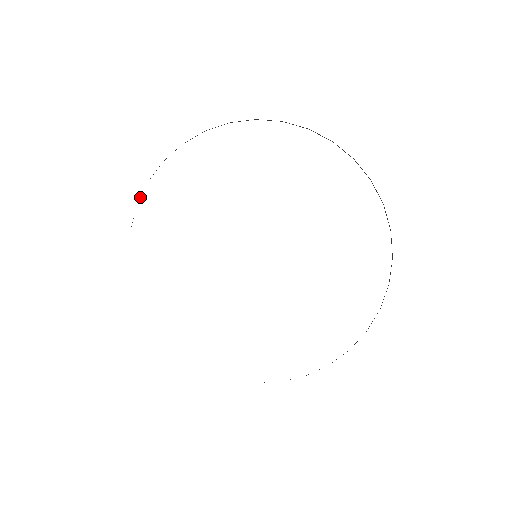
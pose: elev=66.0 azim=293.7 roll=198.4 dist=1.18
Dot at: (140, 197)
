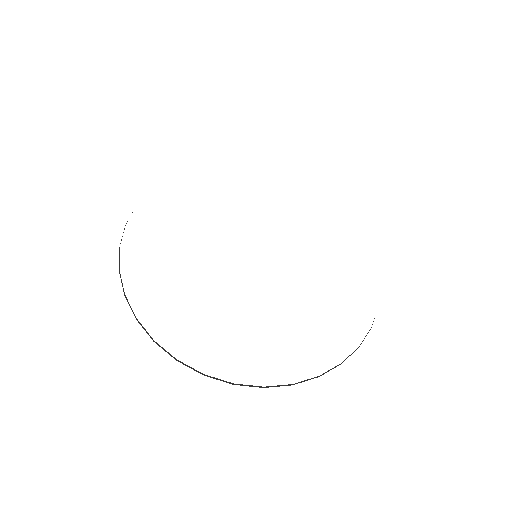
Dot at: occluded
